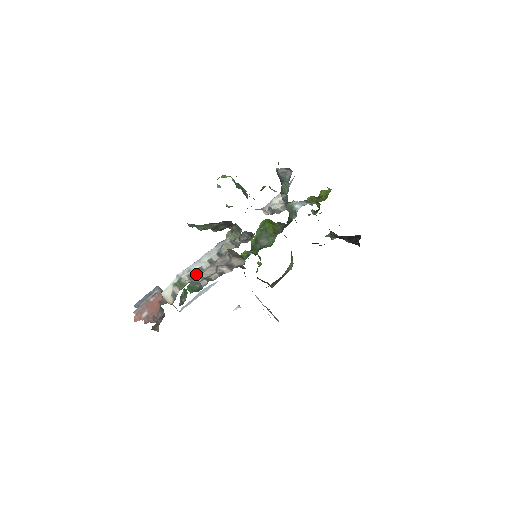
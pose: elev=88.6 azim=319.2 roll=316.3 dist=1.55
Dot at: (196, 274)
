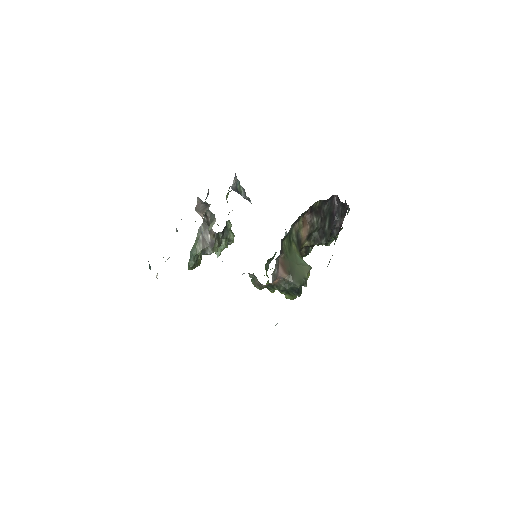
Dot at: occluded
